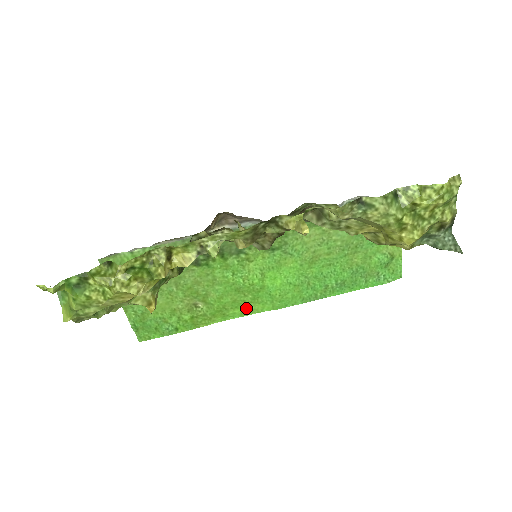
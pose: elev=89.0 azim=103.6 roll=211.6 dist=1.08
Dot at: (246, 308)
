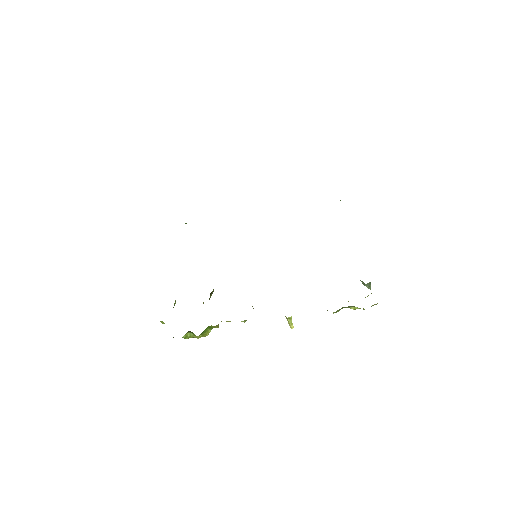
Dot at: occluded
